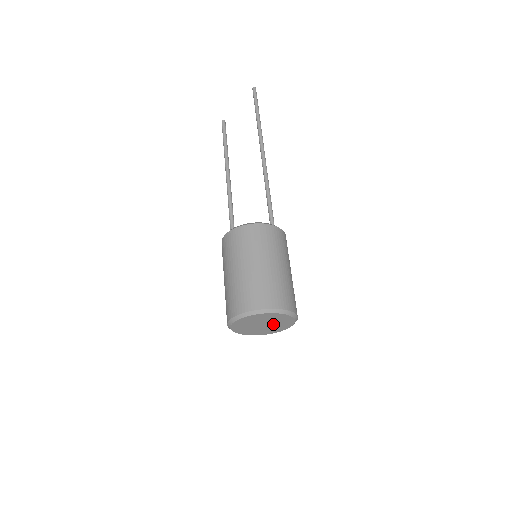
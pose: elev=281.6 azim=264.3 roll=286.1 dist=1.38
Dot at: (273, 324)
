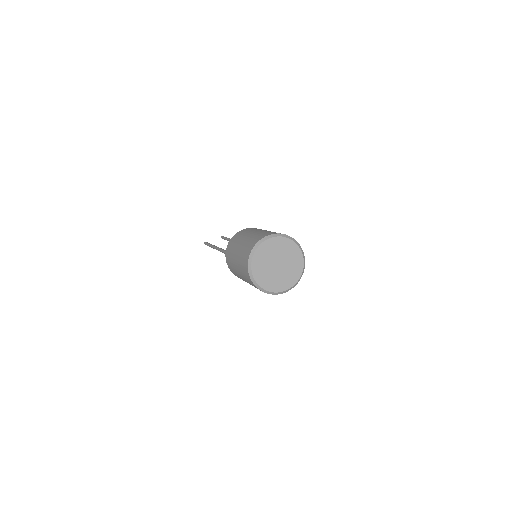
Dot at: (286, 265)
